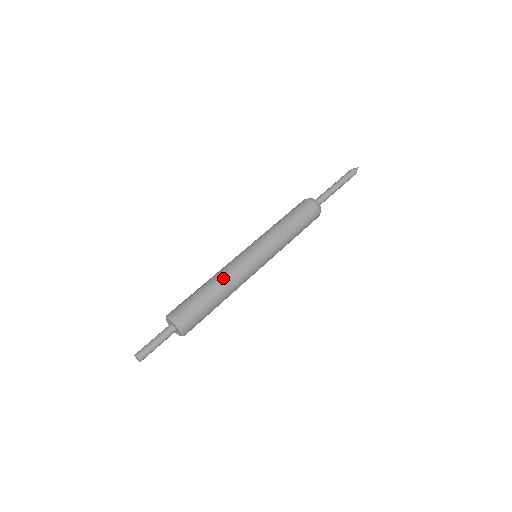
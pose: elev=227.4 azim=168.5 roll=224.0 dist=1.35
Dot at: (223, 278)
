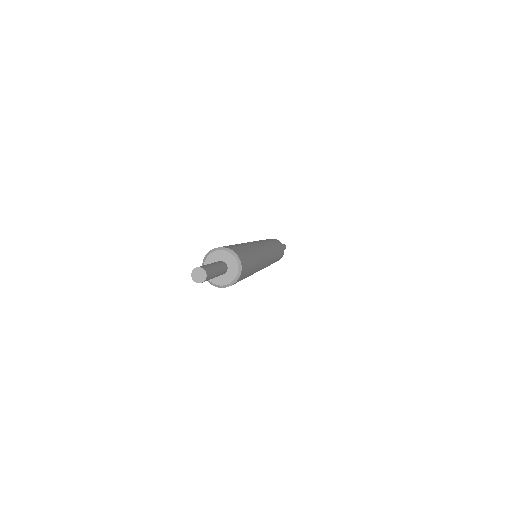
Dot at: occluded
